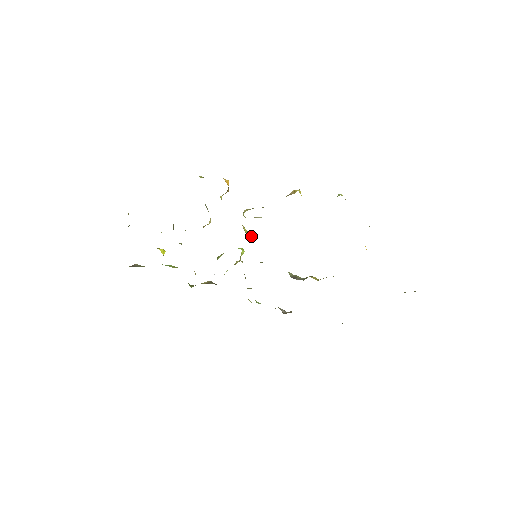
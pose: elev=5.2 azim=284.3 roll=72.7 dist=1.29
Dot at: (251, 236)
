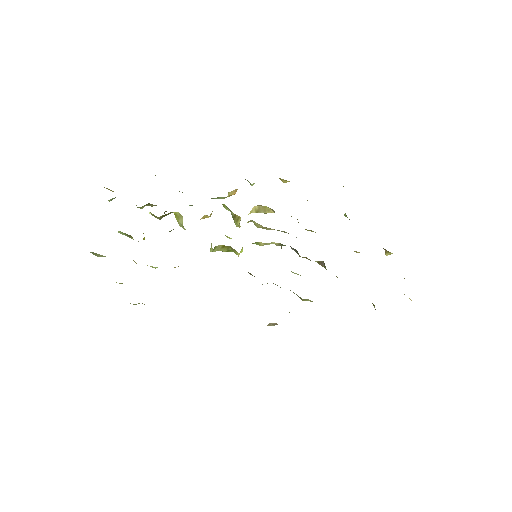
Dot at: occluded
